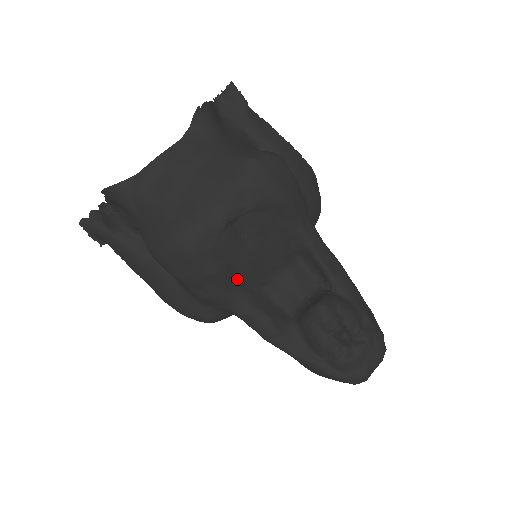
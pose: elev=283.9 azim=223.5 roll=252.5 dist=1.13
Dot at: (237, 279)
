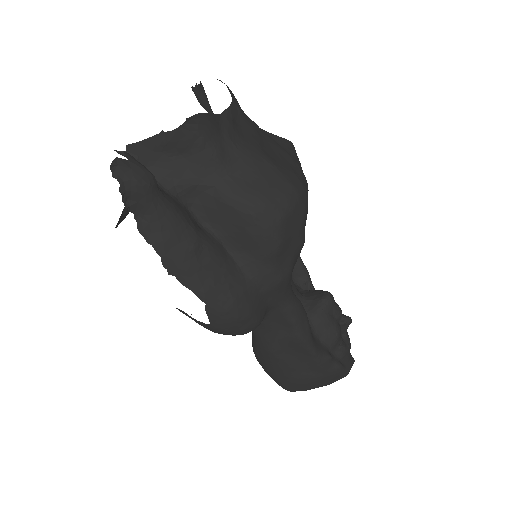
Dot at: occluded
